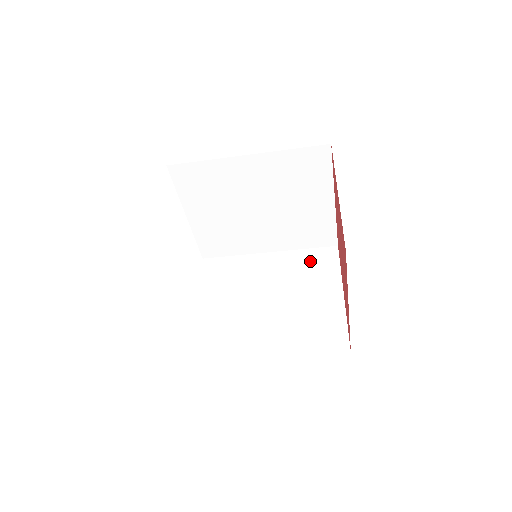
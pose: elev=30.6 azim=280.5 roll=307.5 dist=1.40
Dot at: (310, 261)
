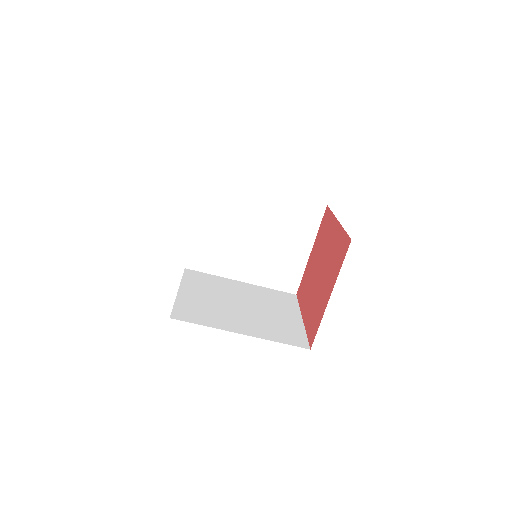
Dot at: (275, 296)
